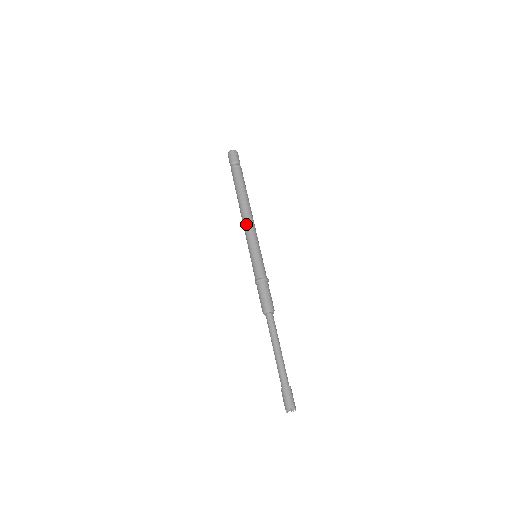
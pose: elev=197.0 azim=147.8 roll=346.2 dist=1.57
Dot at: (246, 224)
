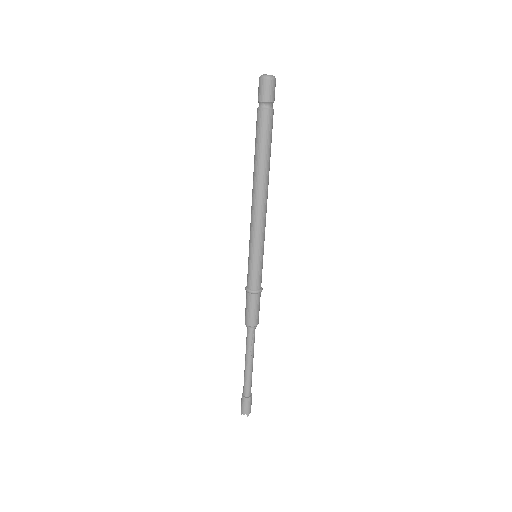
Dot at: (263, 215)
